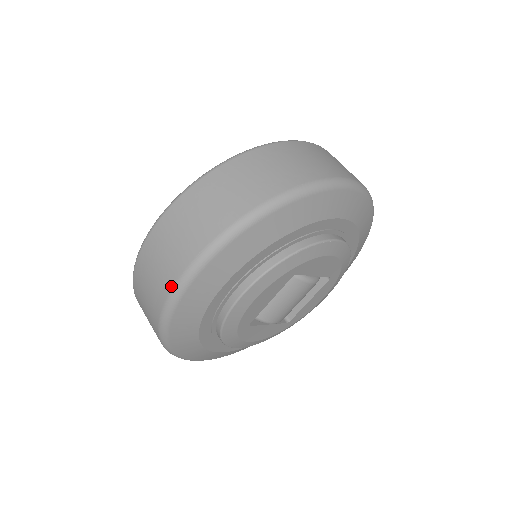
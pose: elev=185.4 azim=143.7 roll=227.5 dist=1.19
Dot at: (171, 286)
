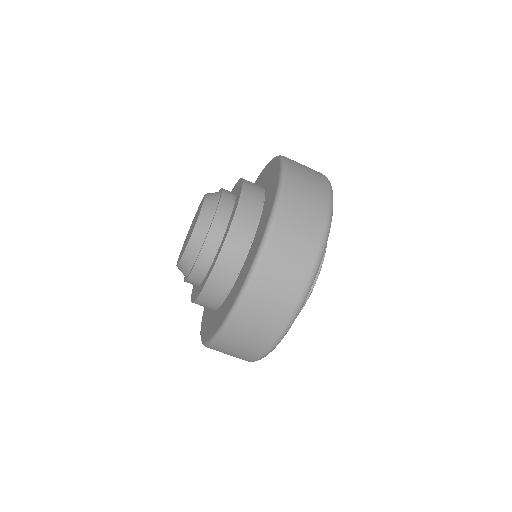
Dot at: (292, 310)
